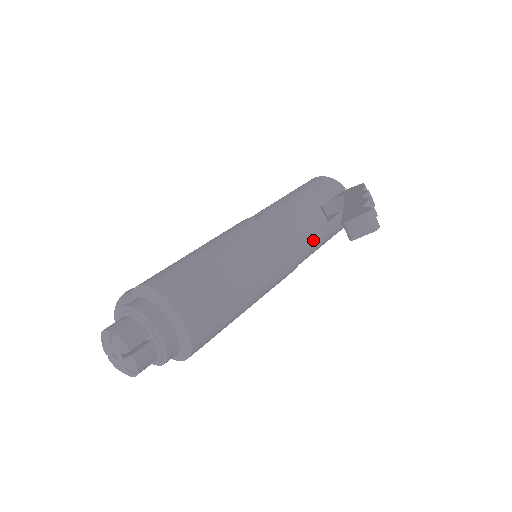
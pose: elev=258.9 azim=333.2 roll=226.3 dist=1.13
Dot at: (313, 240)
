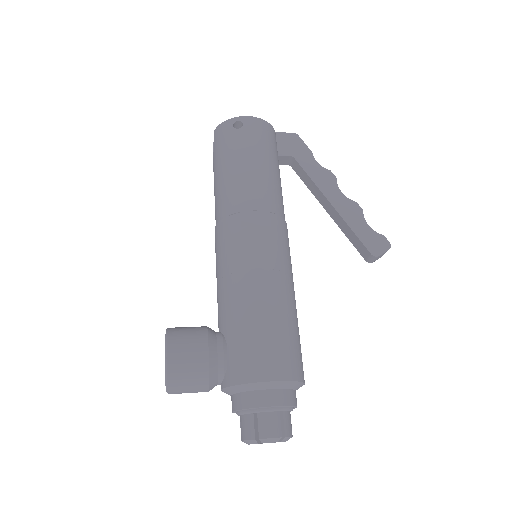
Dot at: occluded
